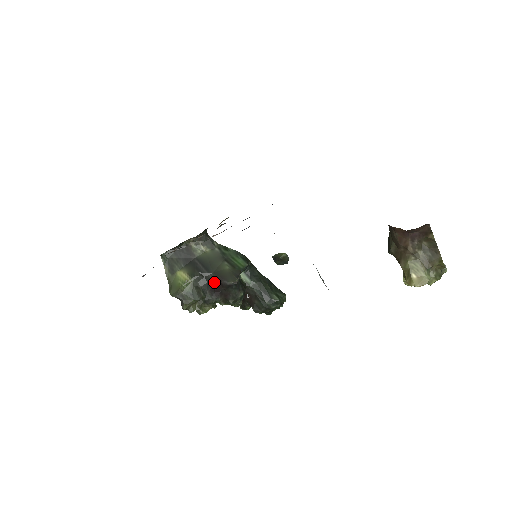
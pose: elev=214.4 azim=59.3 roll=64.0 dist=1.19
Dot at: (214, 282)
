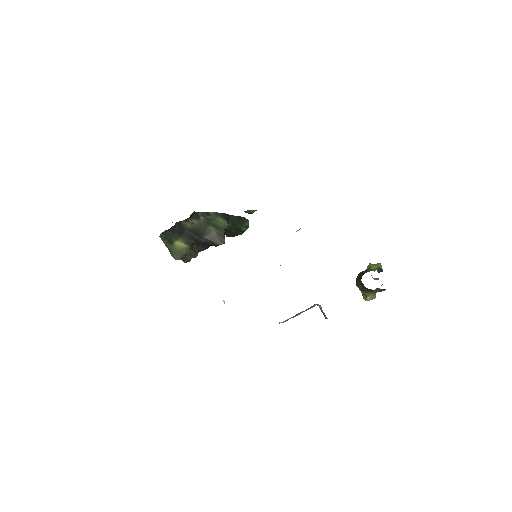
Dot at: (206, 243)
